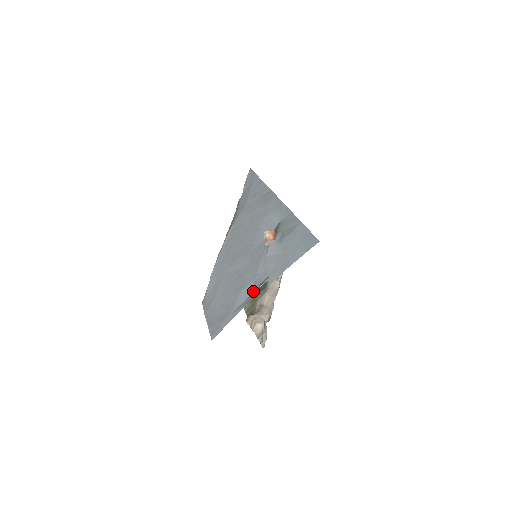
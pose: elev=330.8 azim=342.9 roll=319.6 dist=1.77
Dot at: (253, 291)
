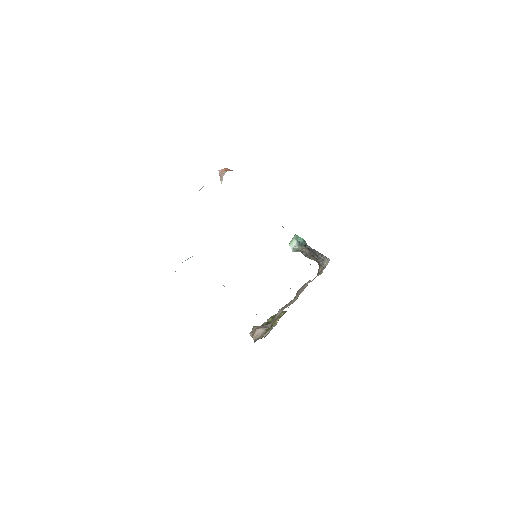
Dot at: occluded
